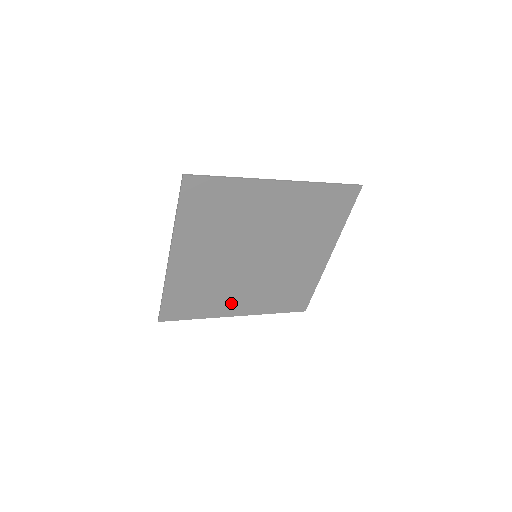
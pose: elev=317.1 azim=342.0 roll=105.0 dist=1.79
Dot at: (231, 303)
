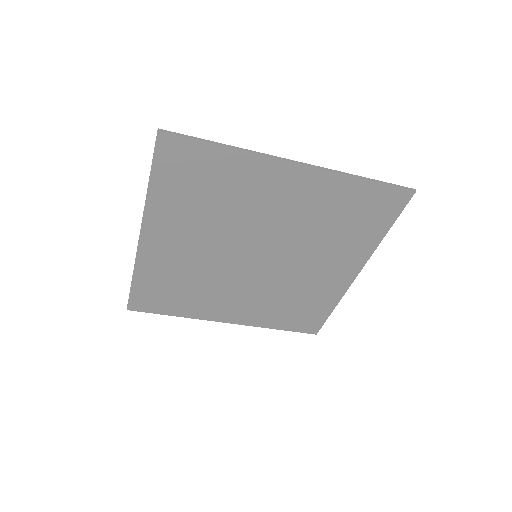
Dot at: (220, 306)
